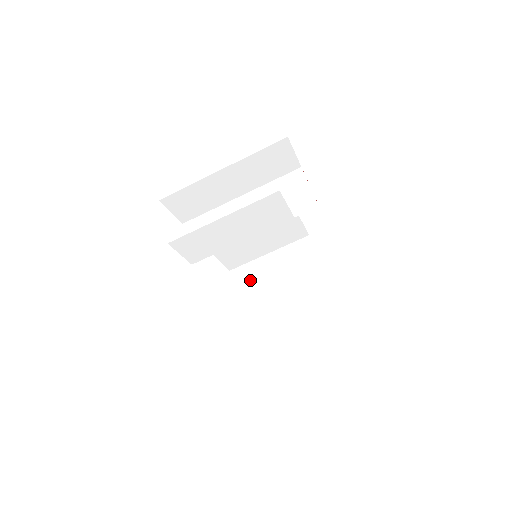
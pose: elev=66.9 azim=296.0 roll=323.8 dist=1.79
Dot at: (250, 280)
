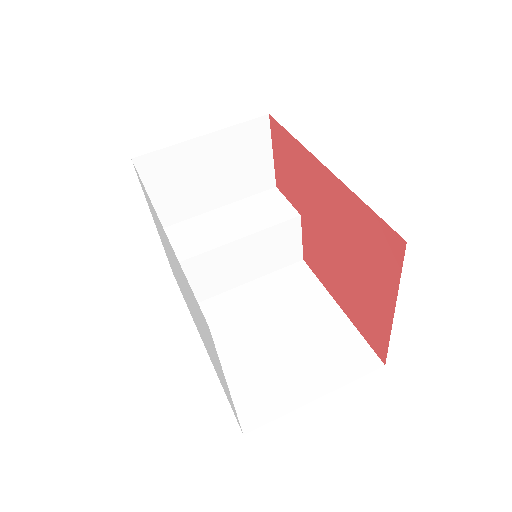
Dot at: occluded
